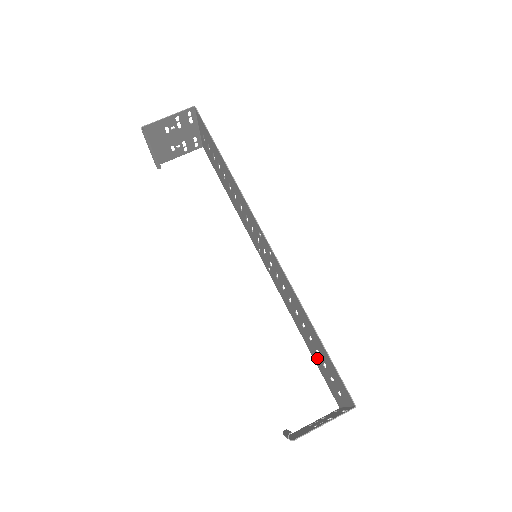
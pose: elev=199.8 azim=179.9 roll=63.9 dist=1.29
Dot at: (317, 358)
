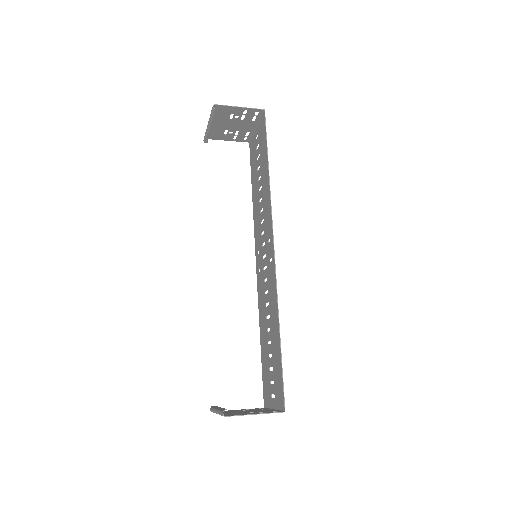
Dot at: (266, 360)
